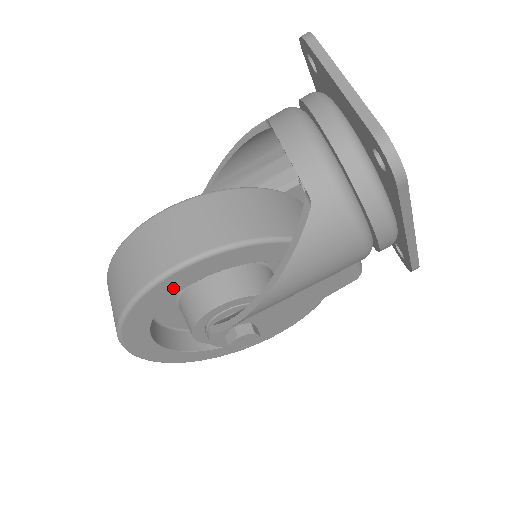
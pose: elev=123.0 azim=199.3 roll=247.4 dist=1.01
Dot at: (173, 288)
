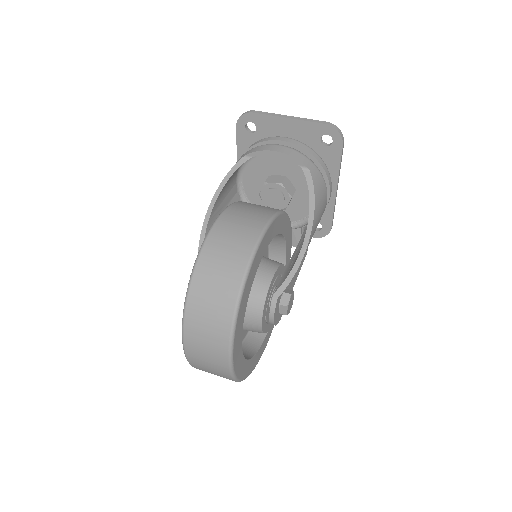
Dot at: (262, 251)
